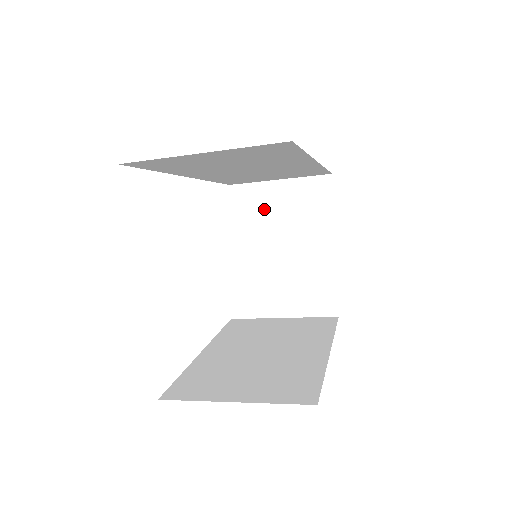
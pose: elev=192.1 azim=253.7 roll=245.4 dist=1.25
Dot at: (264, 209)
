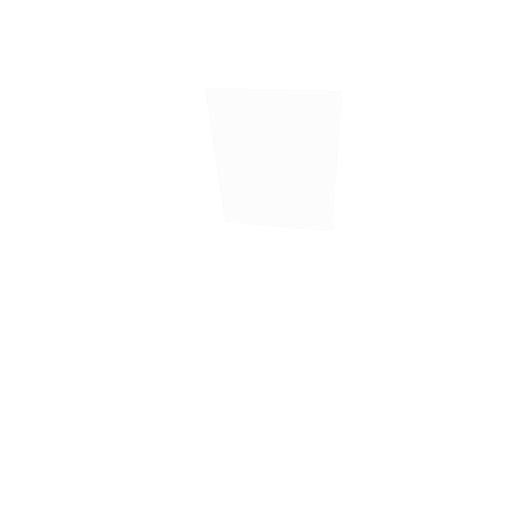
Dot at: (253, 124)
